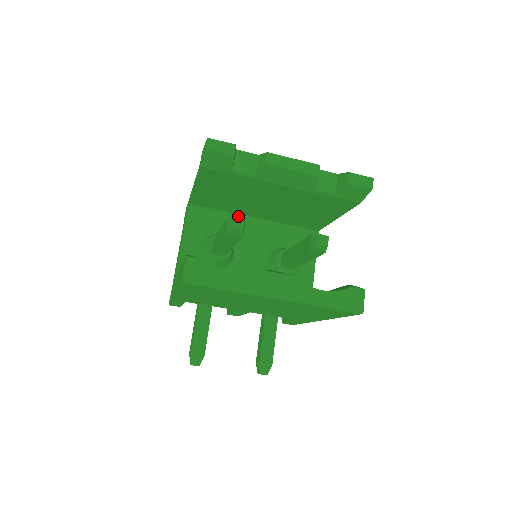
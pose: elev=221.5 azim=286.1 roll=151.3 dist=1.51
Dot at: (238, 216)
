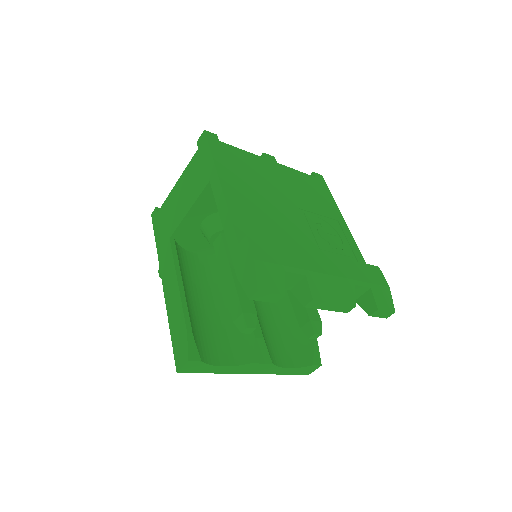
Dot at: occluded
